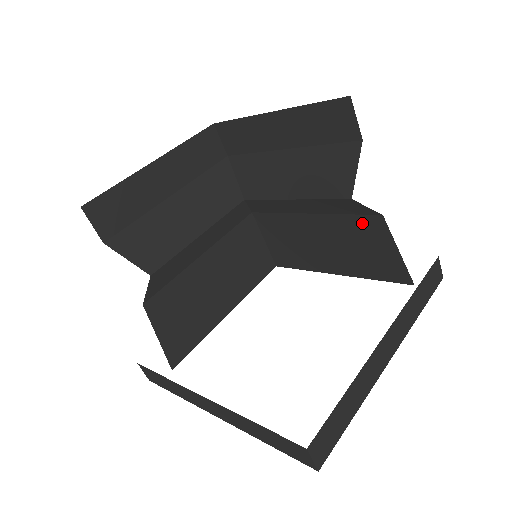
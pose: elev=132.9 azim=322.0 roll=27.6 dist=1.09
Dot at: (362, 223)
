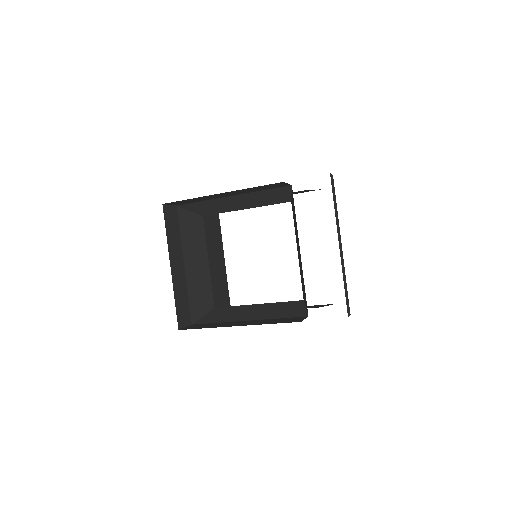
Dot at: occluded
